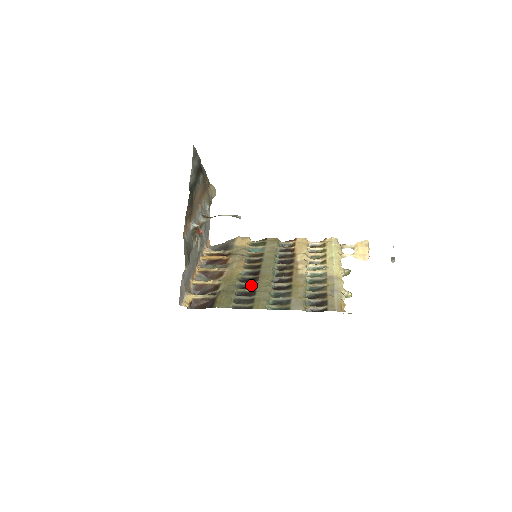
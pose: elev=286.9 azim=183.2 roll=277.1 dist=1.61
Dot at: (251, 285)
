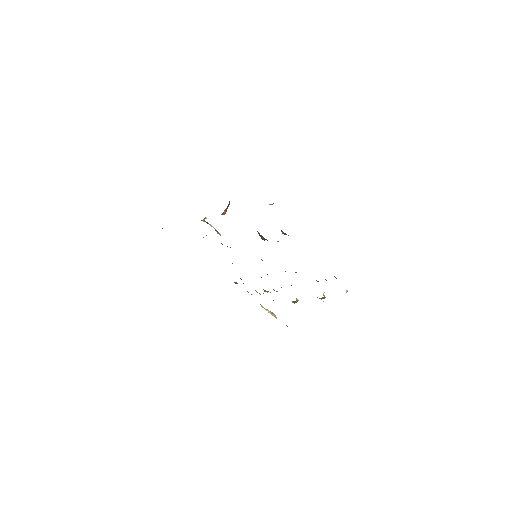
Dot at: occluded
